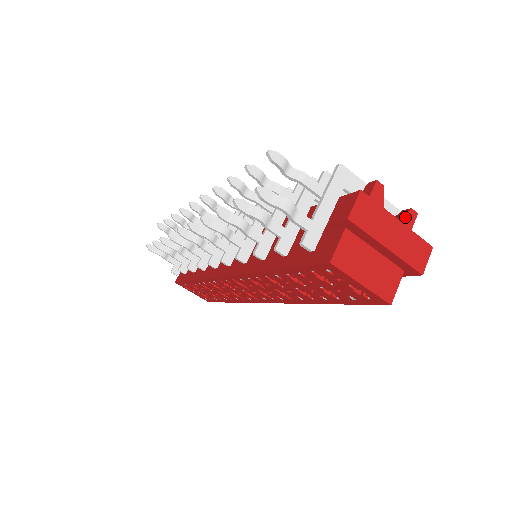
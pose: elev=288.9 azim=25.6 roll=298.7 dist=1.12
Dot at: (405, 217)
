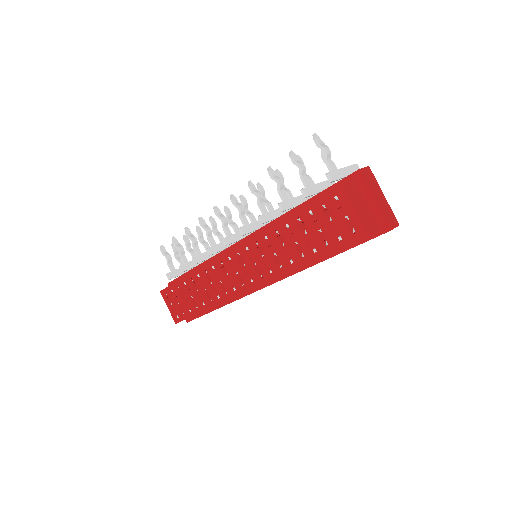
Dot at: occluded
